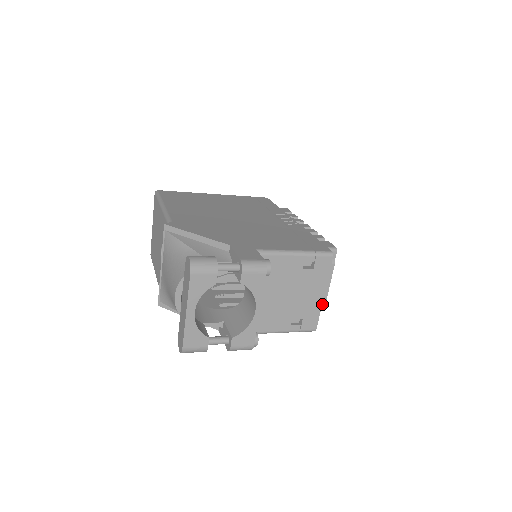
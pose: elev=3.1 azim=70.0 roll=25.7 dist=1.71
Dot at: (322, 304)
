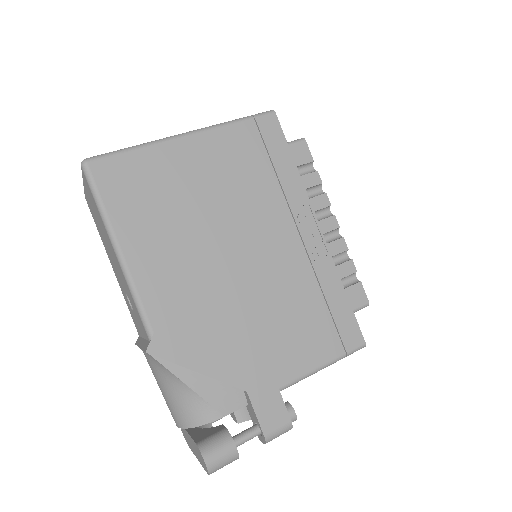
Dot at: occluded
